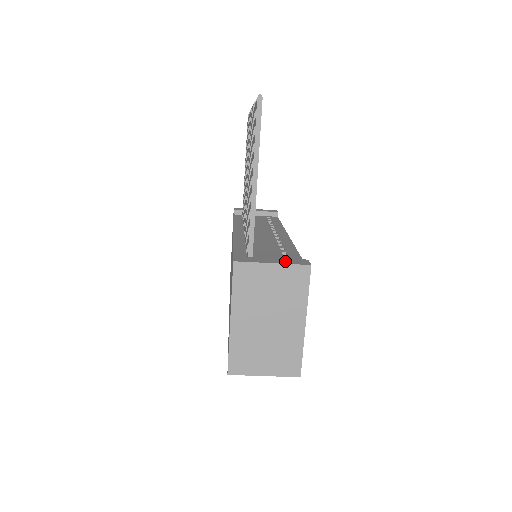
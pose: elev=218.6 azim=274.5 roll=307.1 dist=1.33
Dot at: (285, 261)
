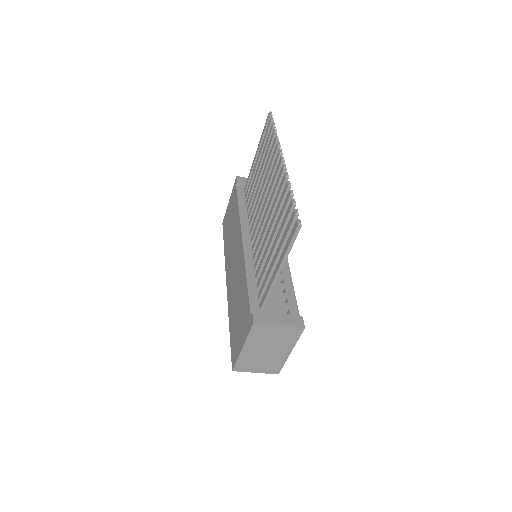
Dot at: (288, 321)
